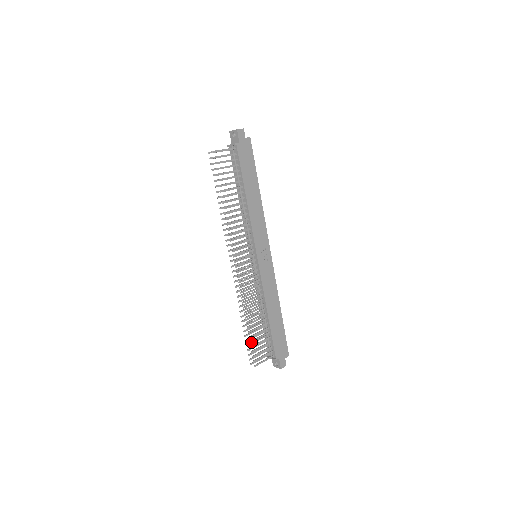
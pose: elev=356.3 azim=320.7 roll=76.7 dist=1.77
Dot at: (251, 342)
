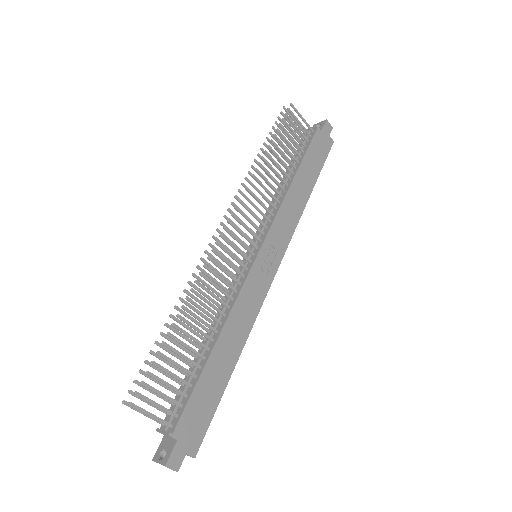
Dot at: (159, 354)
